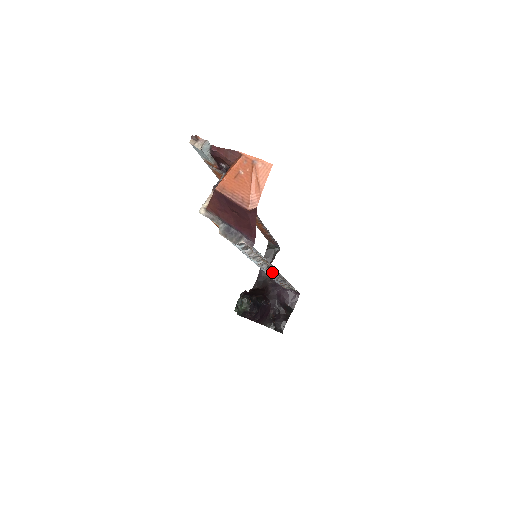
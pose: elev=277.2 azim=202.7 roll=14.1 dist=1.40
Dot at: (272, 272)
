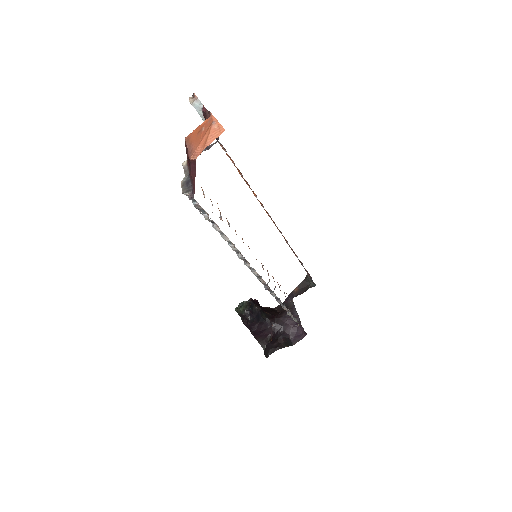
Dot at: (256, 274)
